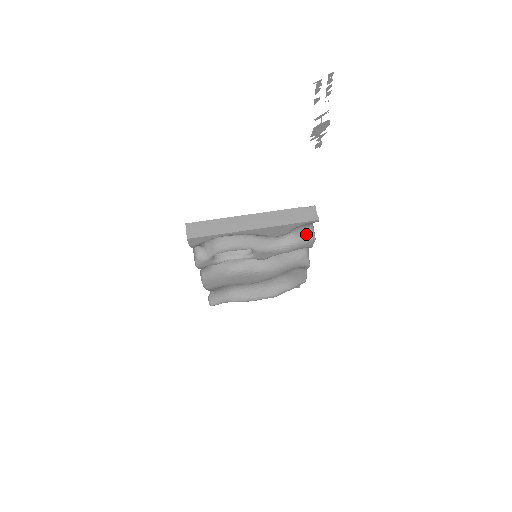
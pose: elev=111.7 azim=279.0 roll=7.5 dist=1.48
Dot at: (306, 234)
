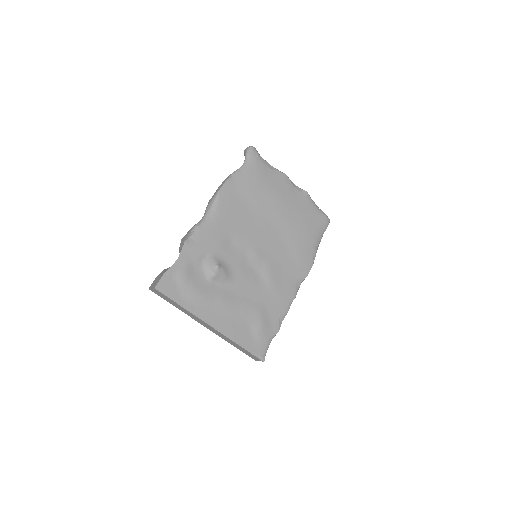
Dot at: occluded
